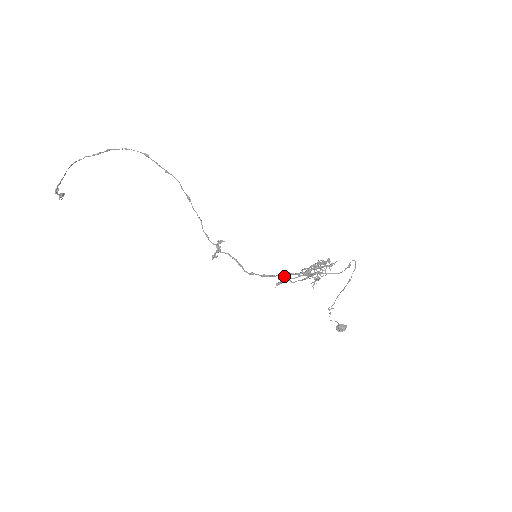
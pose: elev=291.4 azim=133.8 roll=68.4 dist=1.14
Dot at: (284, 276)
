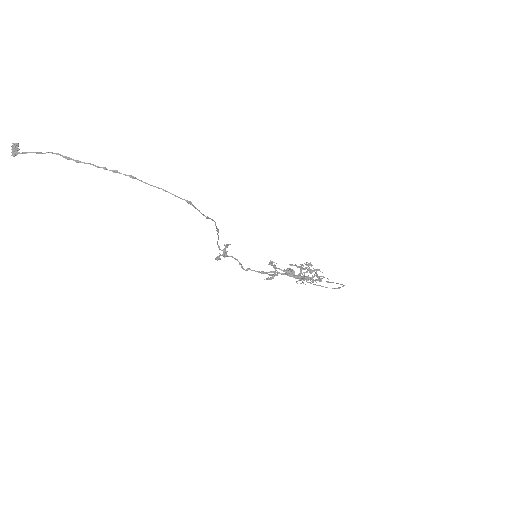
Dot at: (272, 265)
